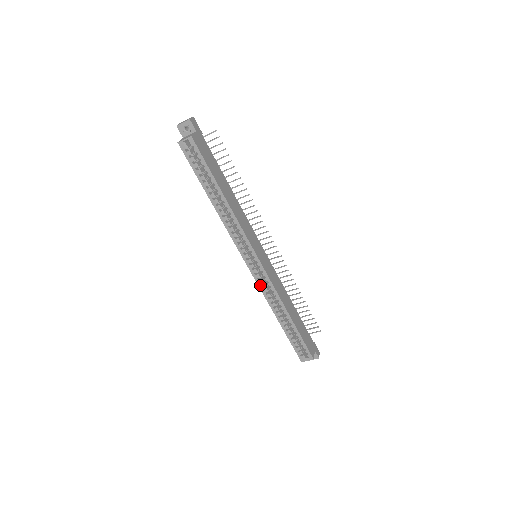
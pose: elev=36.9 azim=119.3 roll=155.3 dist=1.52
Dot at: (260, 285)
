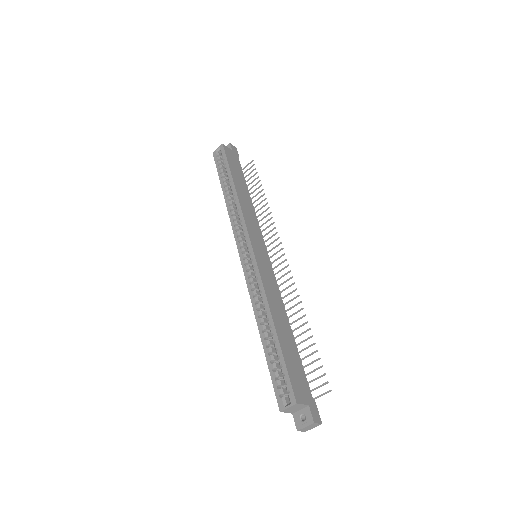
Dot at: (247, 279)
